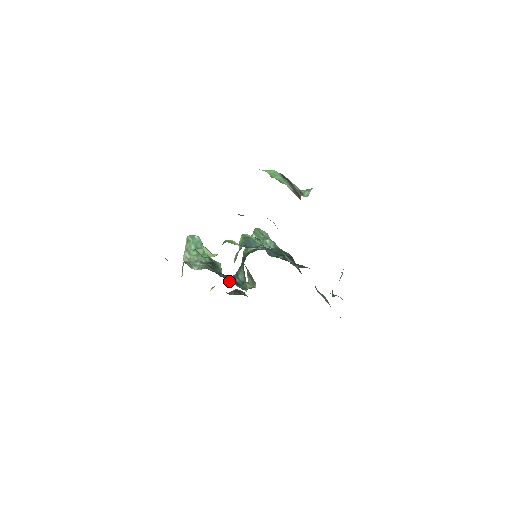
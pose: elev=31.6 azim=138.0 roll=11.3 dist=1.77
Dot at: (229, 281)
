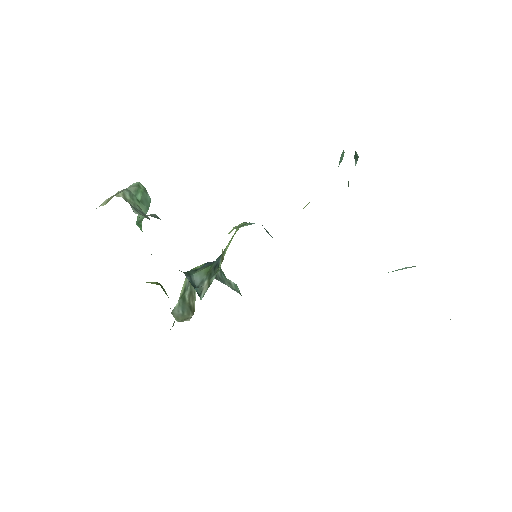
Dot at: (153, 283)
